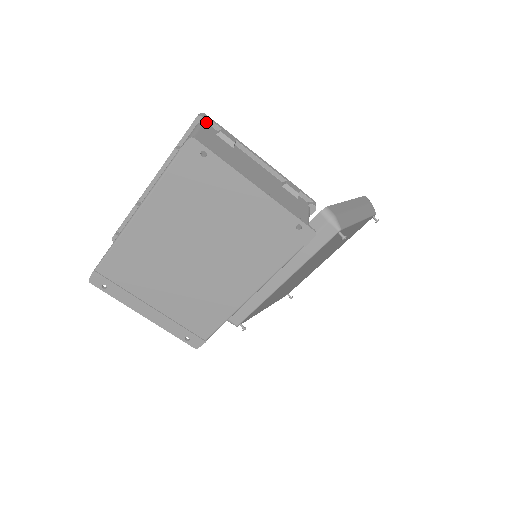
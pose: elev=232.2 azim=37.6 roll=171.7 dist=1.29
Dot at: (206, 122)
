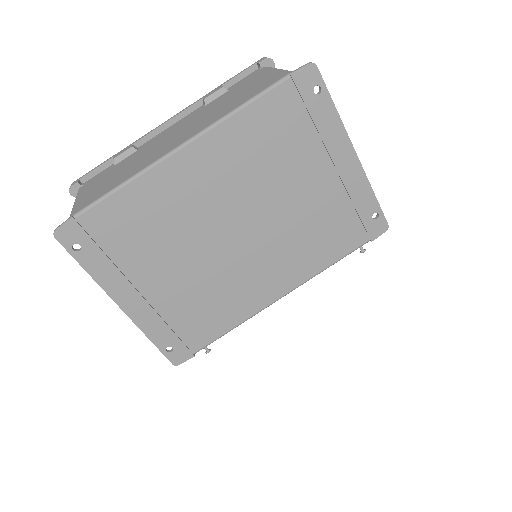
Dot at: occluded
